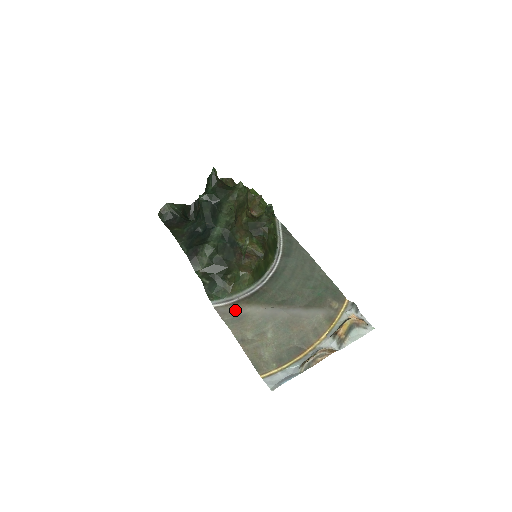
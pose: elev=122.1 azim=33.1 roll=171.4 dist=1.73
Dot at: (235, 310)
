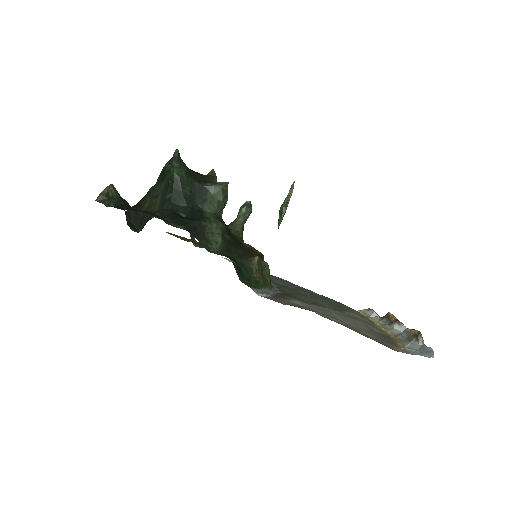
Dot at: (285, 301)
